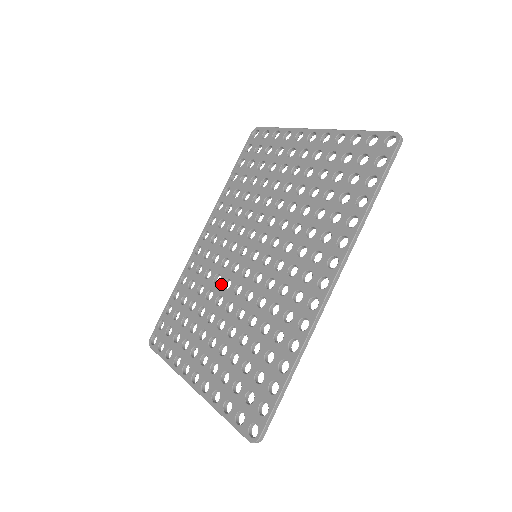
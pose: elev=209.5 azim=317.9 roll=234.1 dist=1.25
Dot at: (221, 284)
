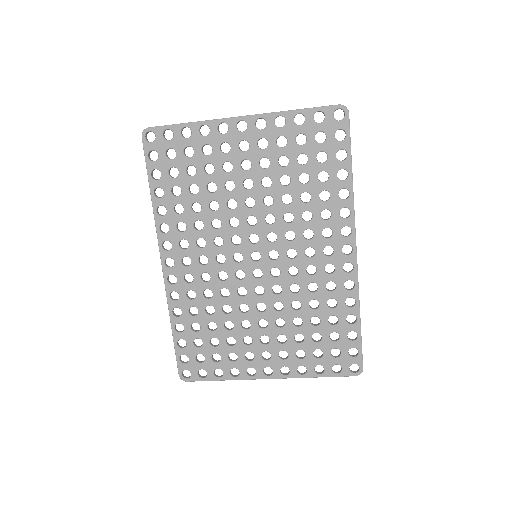
Dot at: (235, 295)
